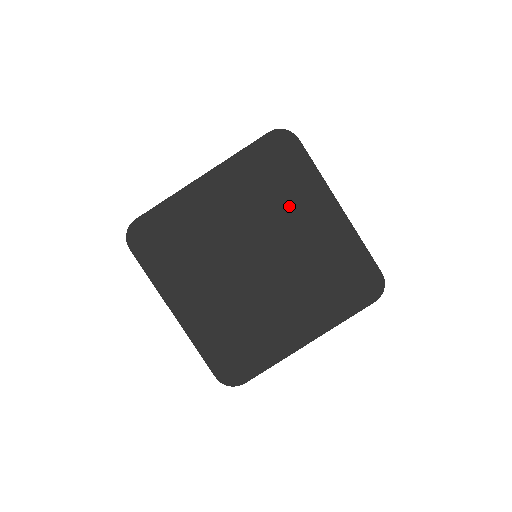
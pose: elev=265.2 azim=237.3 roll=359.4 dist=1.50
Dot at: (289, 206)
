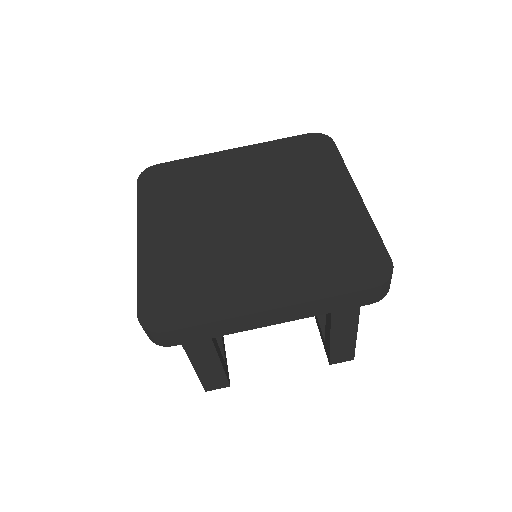
Dot at: (304, 182)
